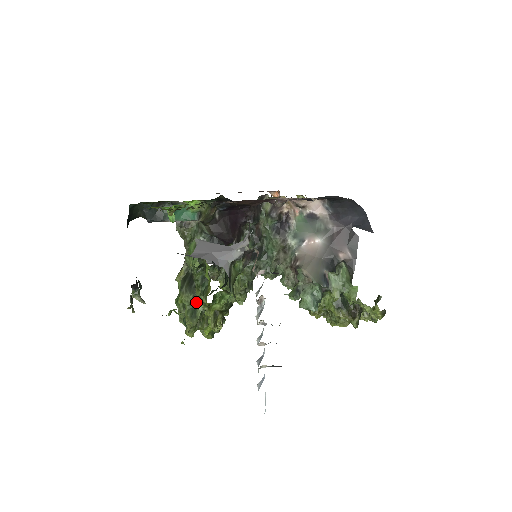
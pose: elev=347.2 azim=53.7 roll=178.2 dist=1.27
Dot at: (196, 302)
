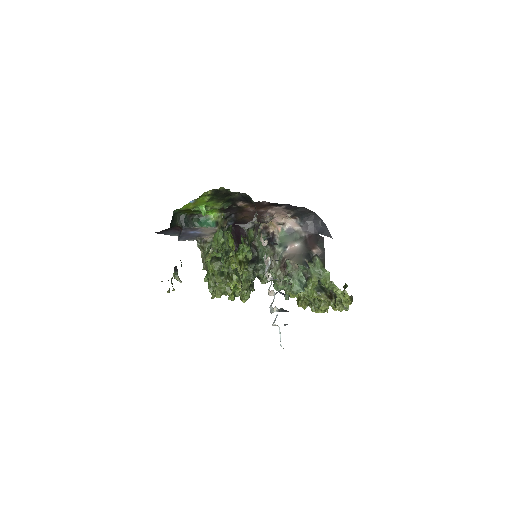
Dot at: (223, 267)
